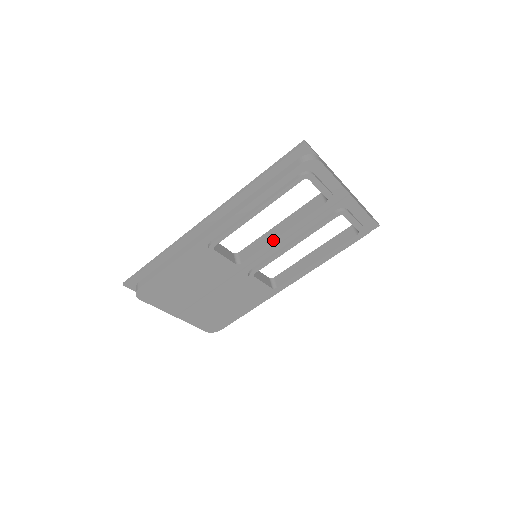
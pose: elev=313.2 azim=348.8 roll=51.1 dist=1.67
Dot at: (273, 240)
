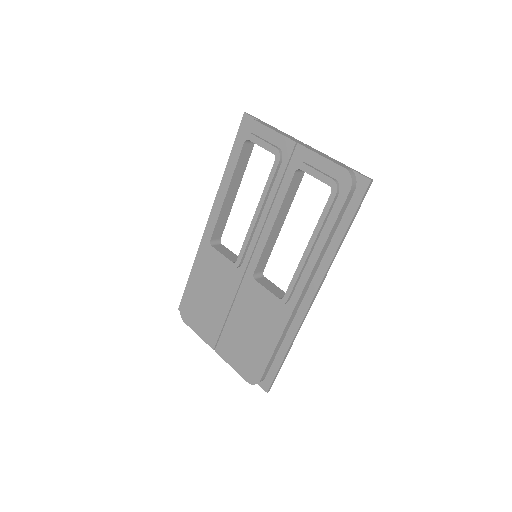
Dot at: (251, 223)
